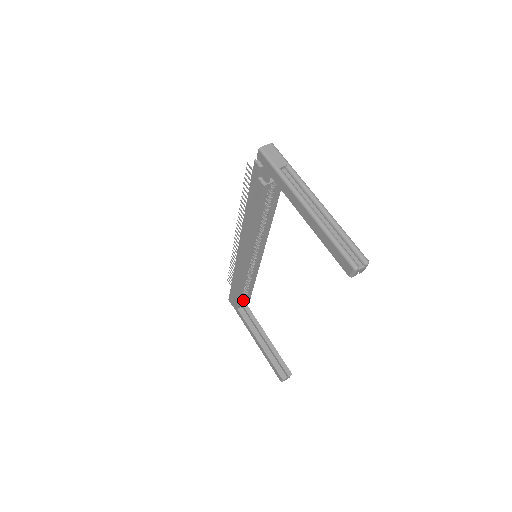
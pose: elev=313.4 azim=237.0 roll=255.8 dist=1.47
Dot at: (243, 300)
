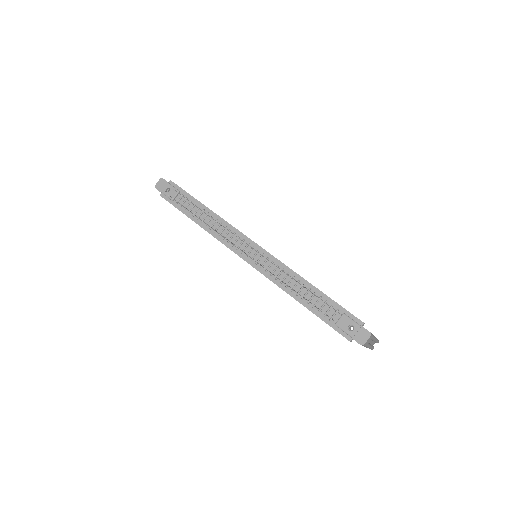
Dot at: occluded
